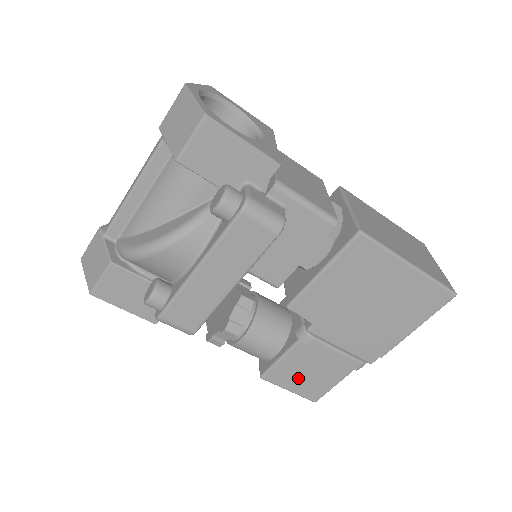
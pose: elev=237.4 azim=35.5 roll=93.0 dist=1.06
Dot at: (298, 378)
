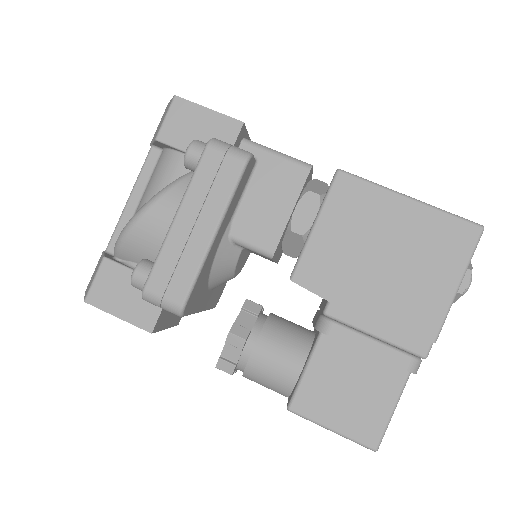
Dot at: (337, 402)
